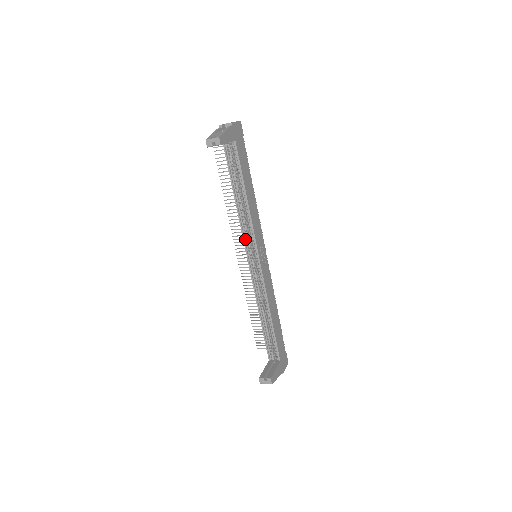
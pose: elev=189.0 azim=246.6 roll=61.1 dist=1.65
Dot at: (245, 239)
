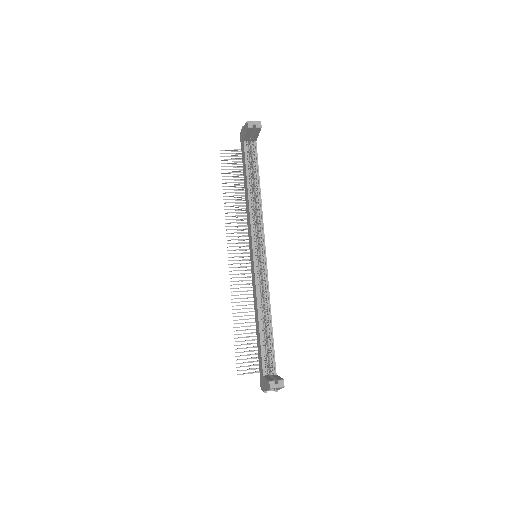
Dot at: (252, 233)
